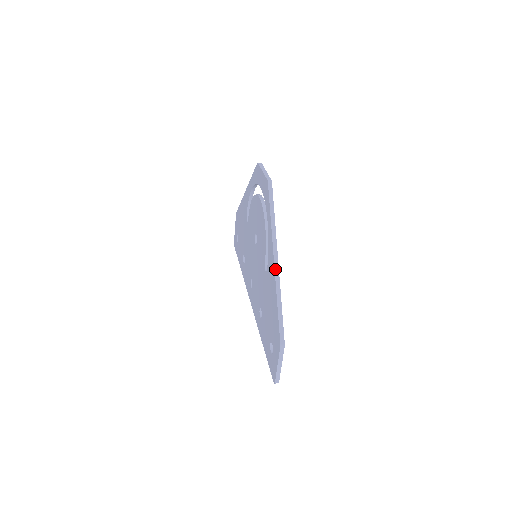
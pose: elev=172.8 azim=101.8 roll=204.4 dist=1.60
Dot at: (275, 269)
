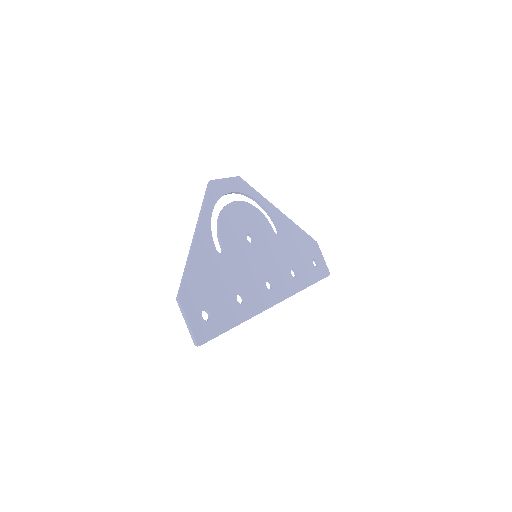
Dot at: (192, 242)
